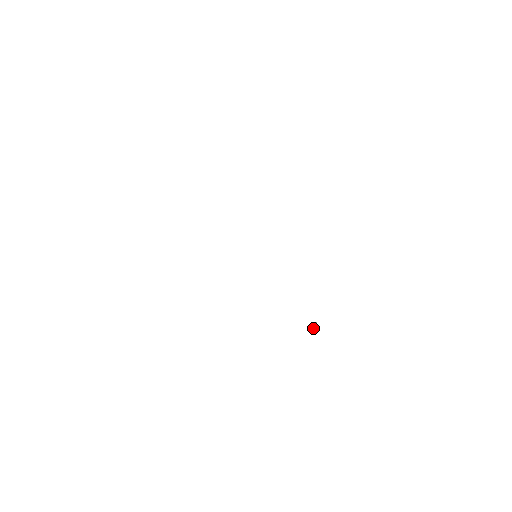
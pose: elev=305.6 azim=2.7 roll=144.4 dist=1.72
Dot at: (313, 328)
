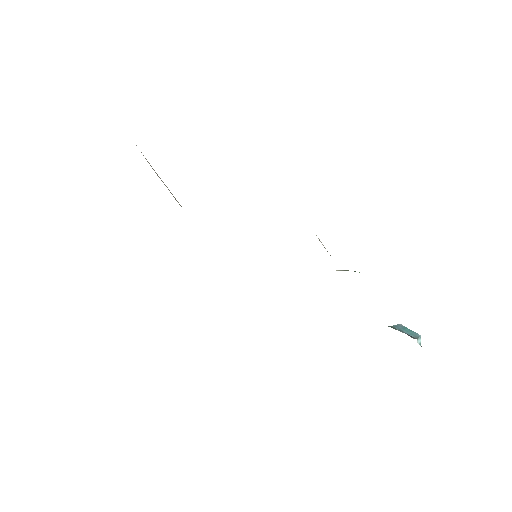
Dot at: (418, 342)
